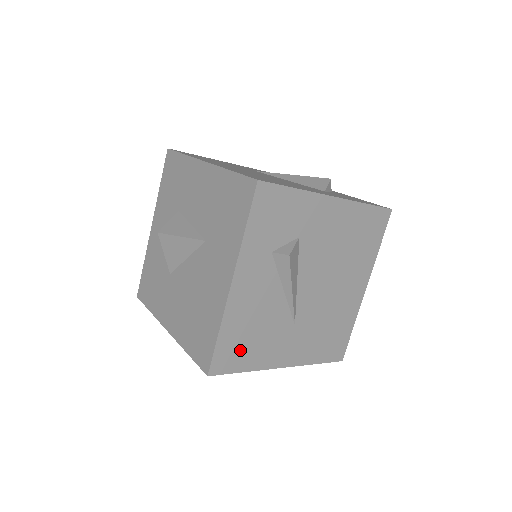
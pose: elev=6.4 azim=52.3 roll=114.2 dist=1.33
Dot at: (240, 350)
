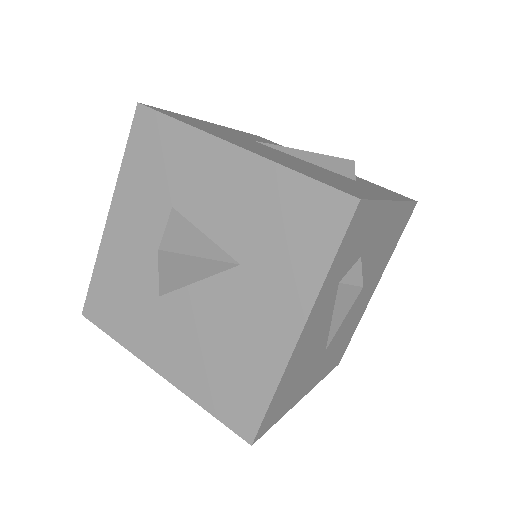
Dot at: (283, 401)
